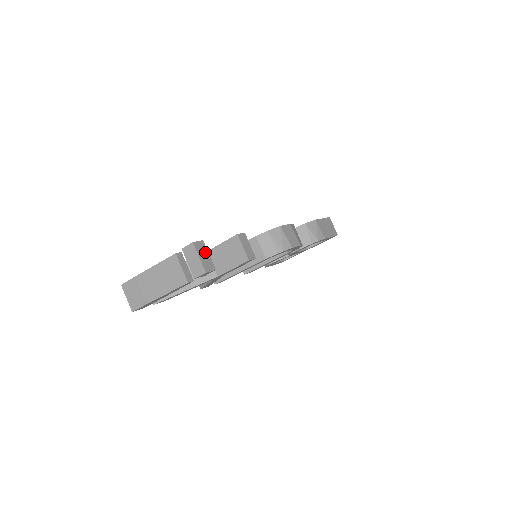
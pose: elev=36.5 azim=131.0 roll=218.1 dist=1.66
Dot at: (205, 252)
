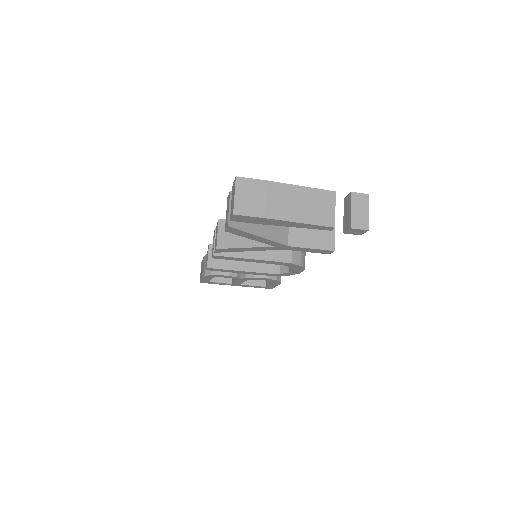
Dot at: occluded
